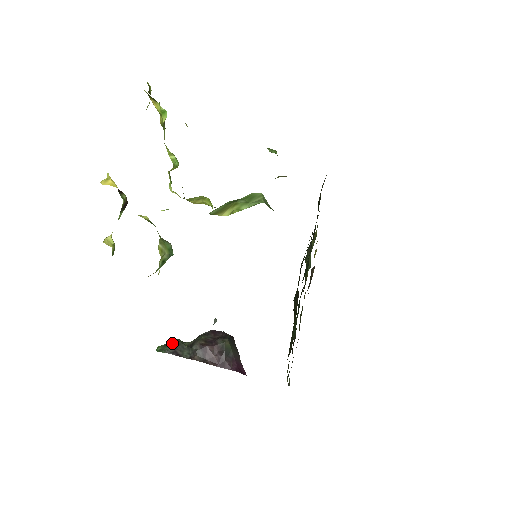
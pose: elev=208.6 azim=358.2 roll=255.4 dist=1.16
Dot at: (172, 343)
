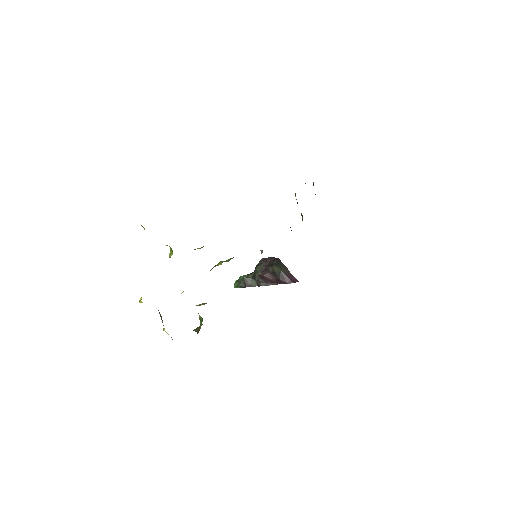
Dot at: (241, 280)
